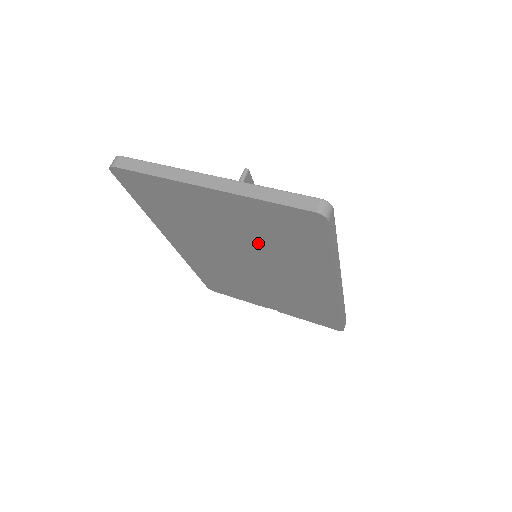
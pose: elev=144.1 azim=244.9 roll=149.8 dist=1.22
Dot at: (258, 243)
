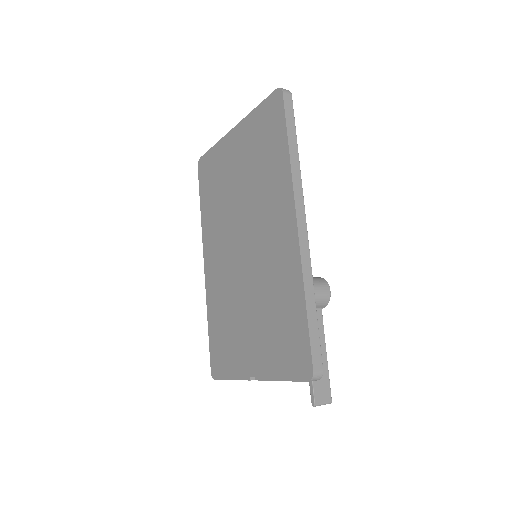
Dot at: (251, 184)
